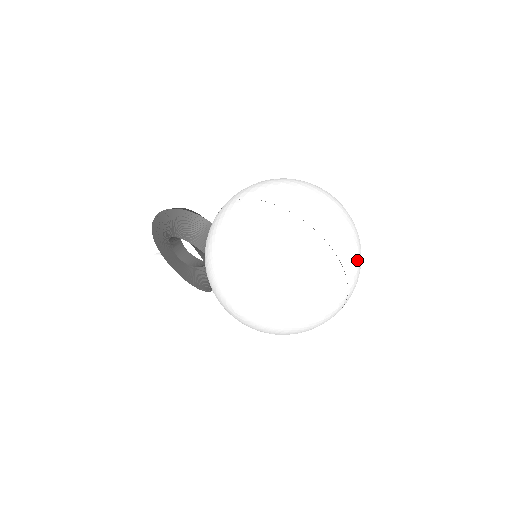
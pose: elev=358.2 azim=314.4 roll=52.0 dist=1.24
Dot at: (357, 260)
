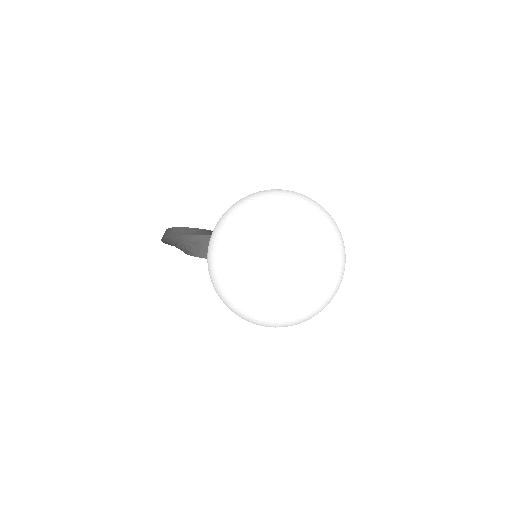
Dot at: (335, 253)
